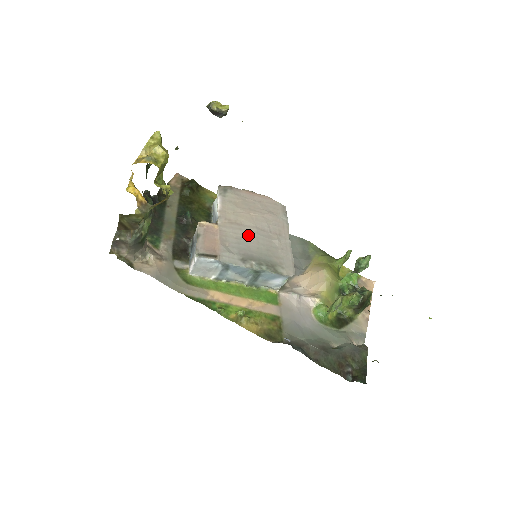
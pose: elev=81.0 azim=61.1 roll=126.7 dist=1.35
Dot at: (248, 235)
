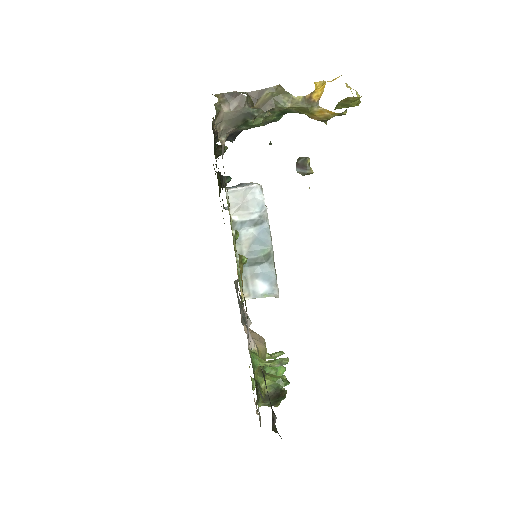
Dot at: occluded
